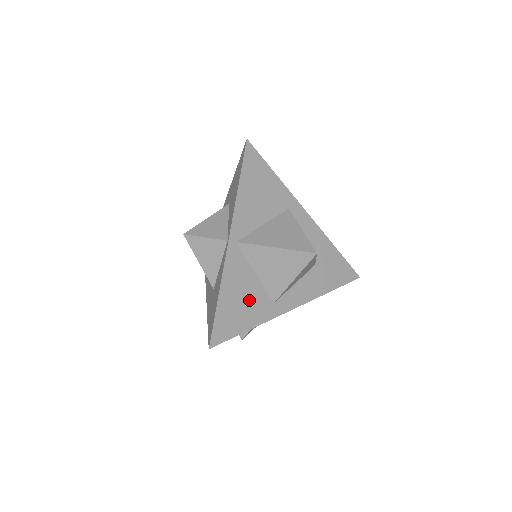
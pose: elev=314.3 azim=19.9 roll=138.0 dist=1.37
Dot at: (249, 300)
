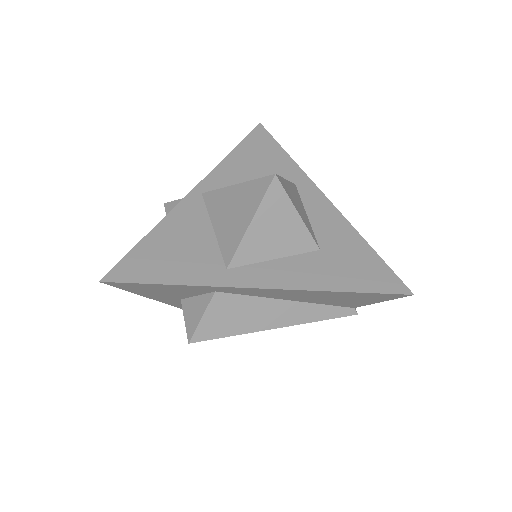
Dot at: (189, 252)
